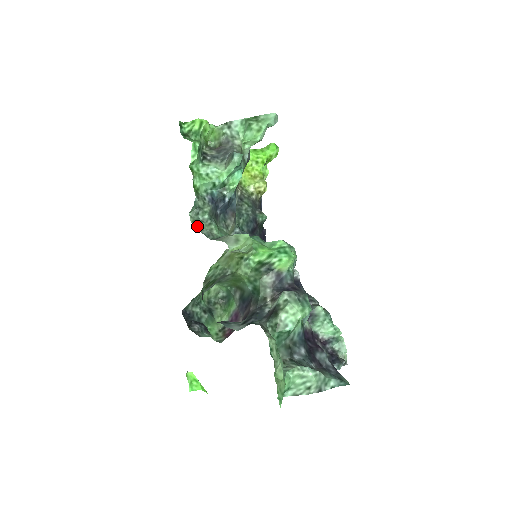
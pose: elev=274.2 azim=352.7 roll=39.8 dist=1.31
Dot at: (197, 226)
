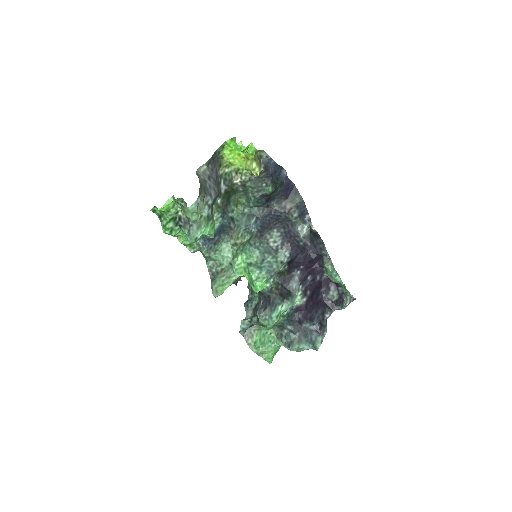
Dot at: (206, 259)
